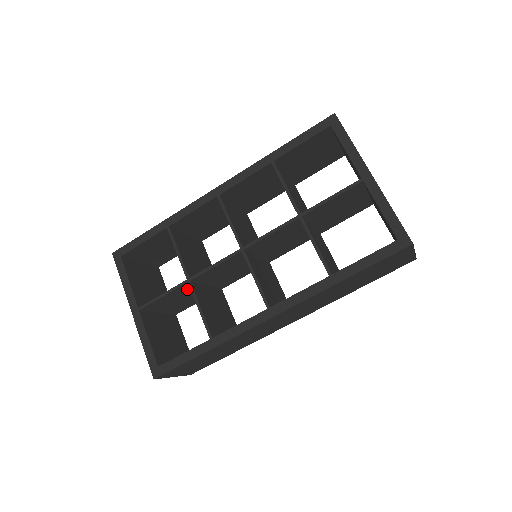
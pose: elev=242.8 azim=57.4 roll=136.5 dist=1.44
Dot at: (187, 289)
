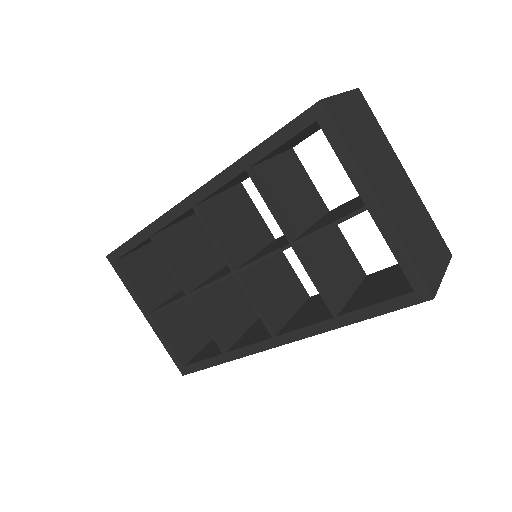
Dot at: occluded
